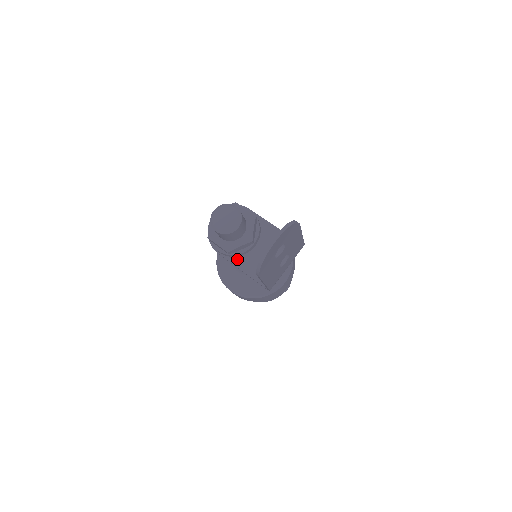
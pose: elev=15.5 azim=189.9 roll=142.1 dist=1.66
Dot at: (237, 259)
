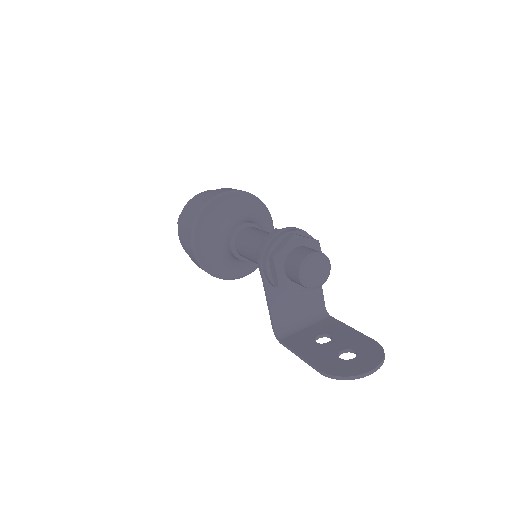
Dot at: (273, 289)
